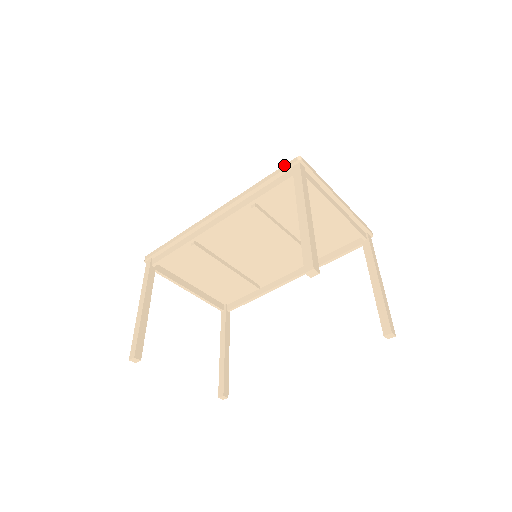
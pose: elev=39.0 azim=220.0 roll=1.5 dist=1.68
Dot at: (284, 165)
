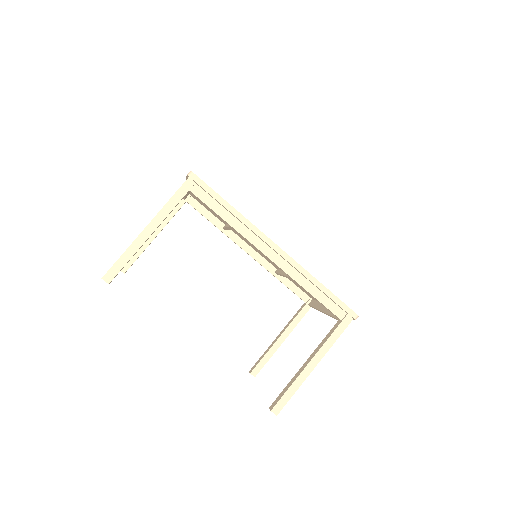
Dot at: (347, 306)
